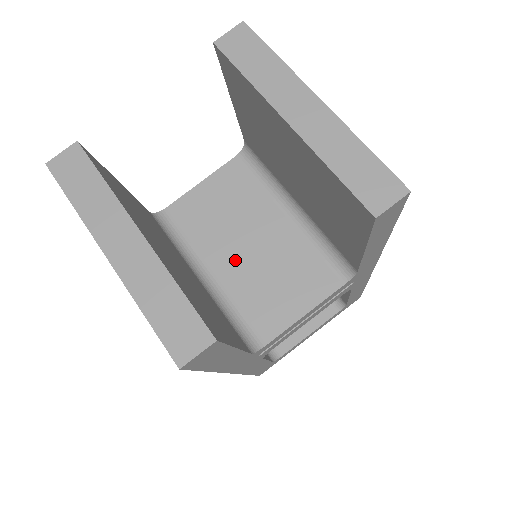
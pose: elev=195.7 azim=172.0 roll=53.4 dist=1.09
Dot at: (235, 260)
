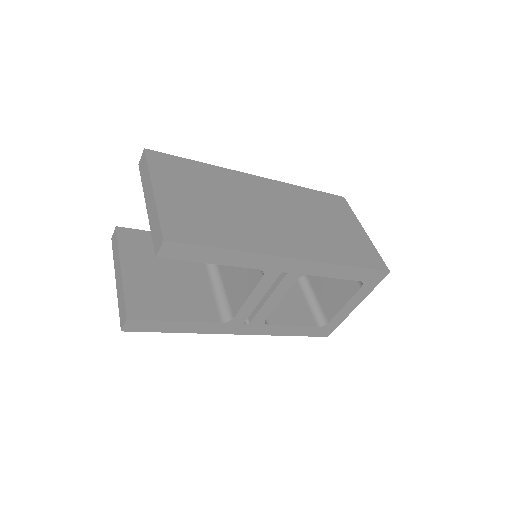
Dot at: occluded
